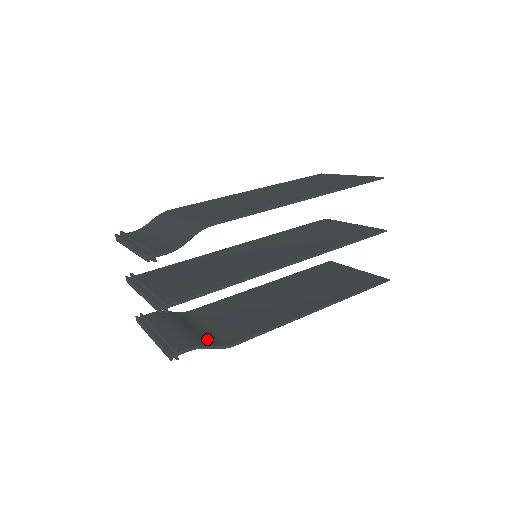
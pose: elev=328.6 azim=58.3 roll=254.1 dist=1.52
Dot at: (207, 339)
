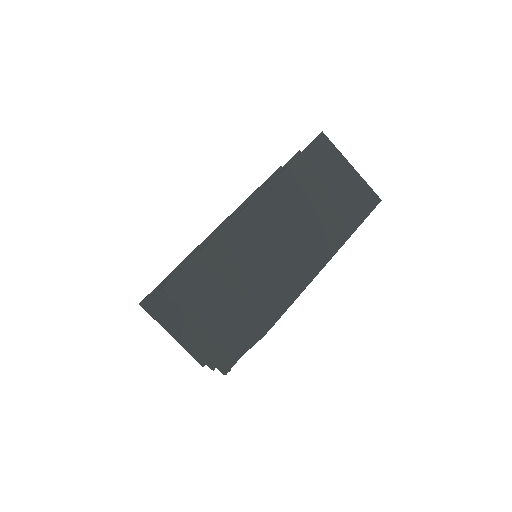
Dot at: occluded
